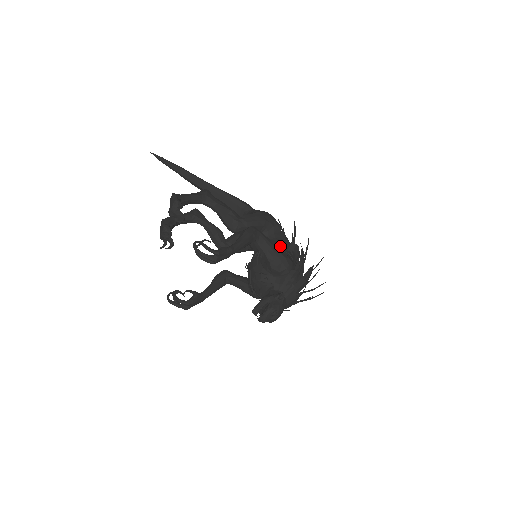
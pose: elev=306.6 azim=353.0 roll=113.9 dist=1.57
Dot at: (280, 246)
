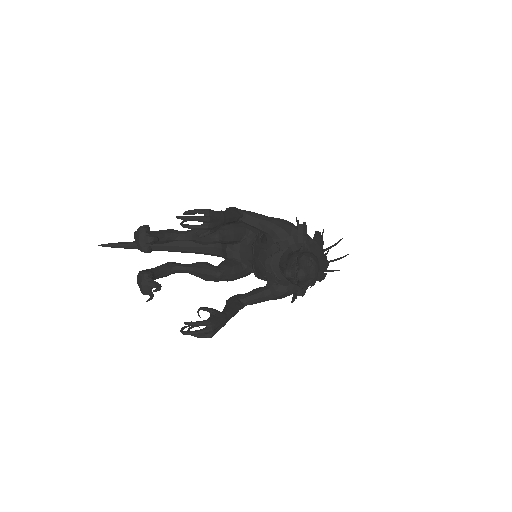
Dot at: occluded
